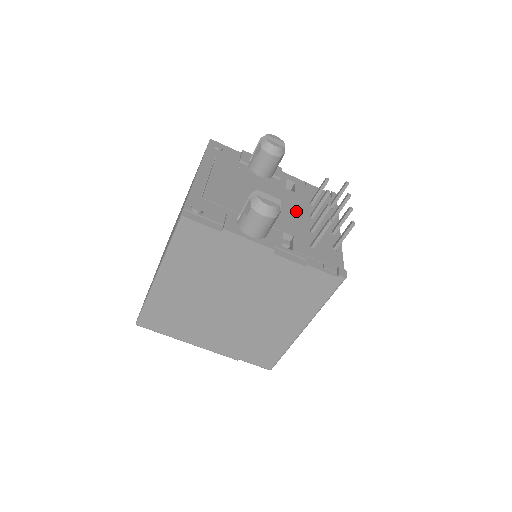
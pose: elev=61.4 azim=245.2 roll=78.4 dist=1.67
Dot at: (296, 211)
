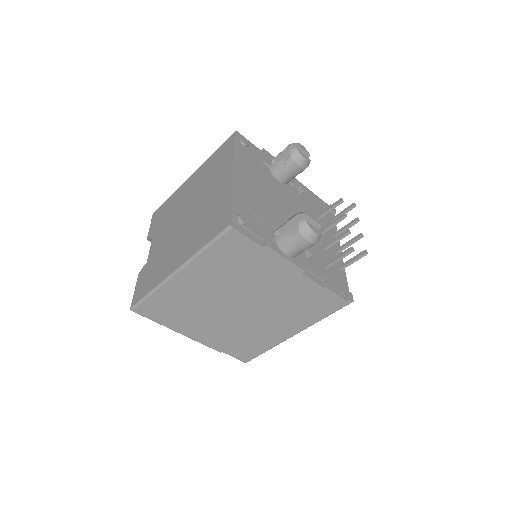
Dot at: occluded
